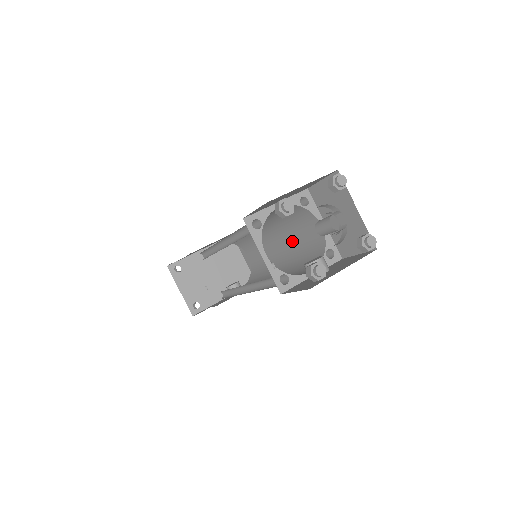
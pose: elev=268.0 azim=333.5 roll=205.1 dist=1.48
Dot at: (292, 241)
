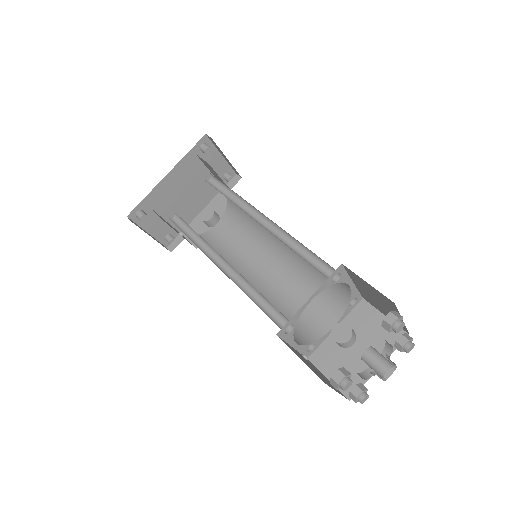
Dot at: occluded
